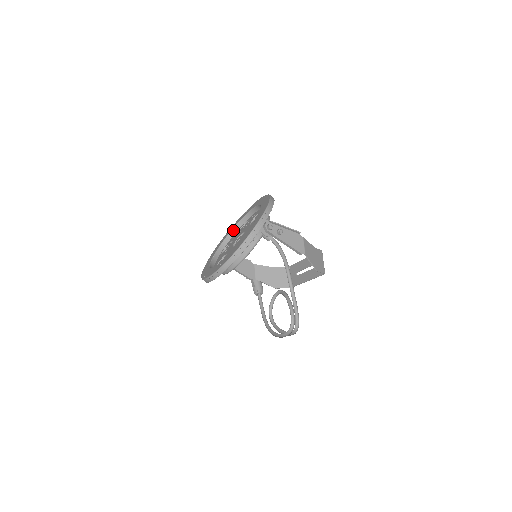
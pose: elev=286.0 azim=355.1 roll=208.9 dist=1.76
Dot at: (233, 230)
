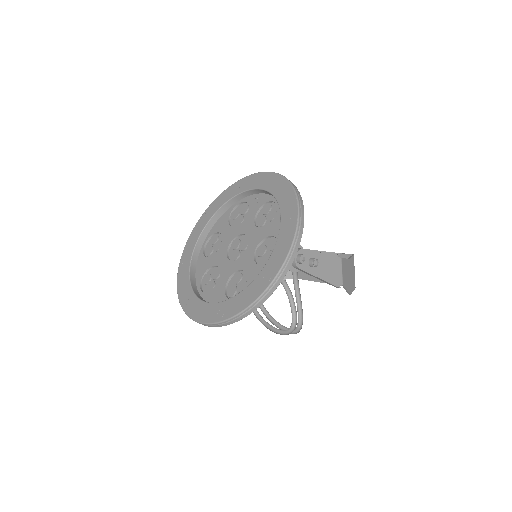
Dot at: (219, 211)
